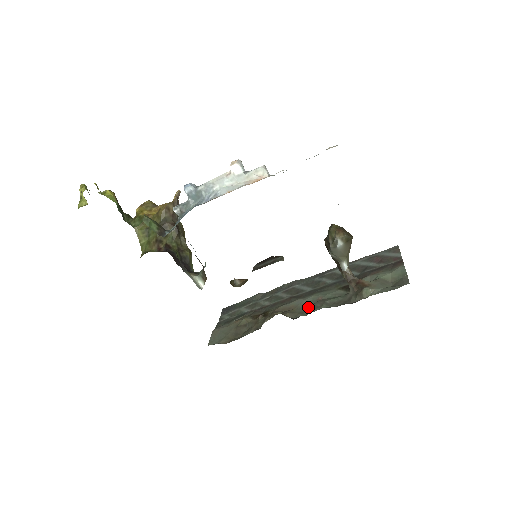
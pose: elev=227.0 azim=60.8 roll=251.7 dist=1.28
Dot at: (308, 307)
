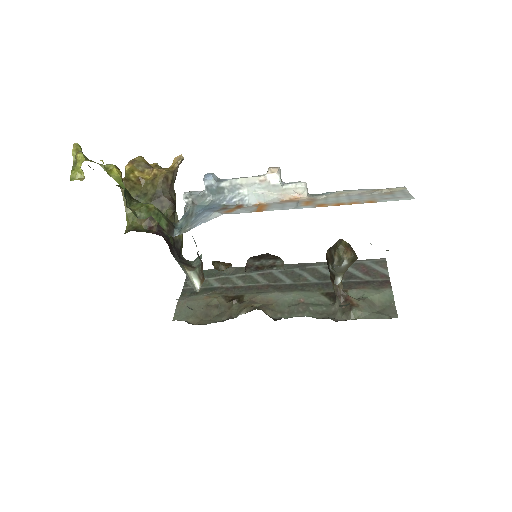
Dot at: (288, 307)
